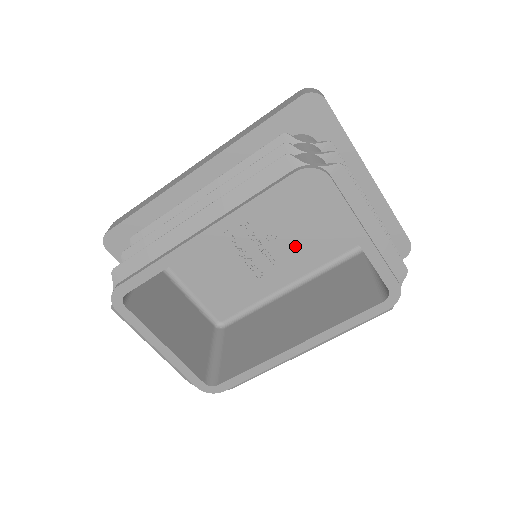
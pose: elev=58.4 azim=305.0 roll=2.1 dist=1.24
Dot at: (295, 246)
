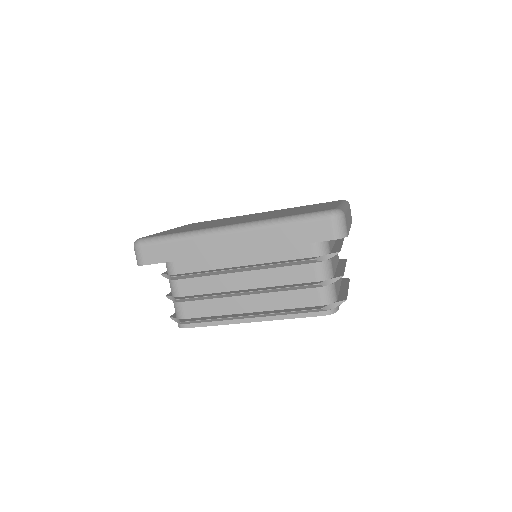
Dot at: occluded
